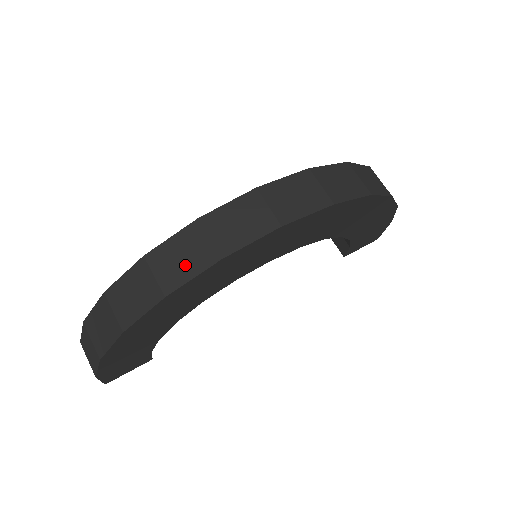
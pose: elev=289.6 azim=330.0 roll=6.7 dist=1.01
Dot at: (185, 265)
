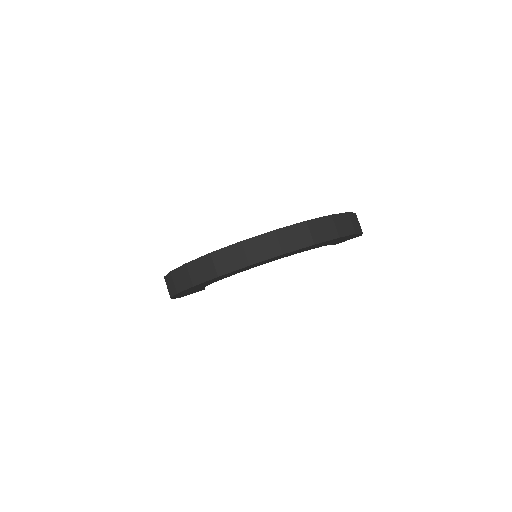
Dot at: (203, 274)
